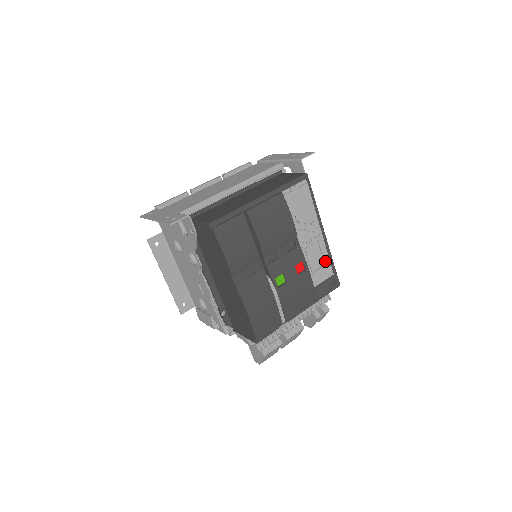
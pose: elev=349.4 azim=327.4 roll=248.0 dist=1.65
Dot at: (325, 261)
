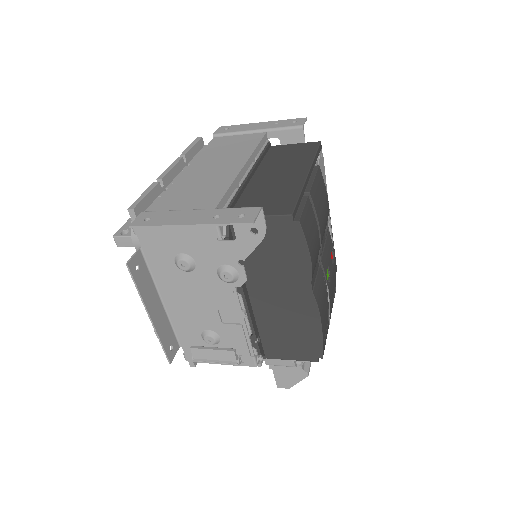
Dot at: occluded
